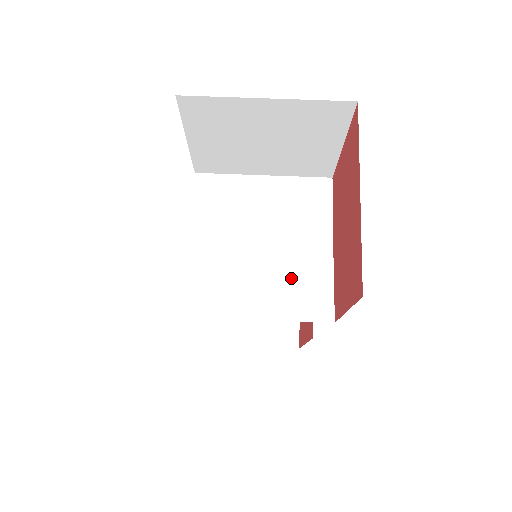
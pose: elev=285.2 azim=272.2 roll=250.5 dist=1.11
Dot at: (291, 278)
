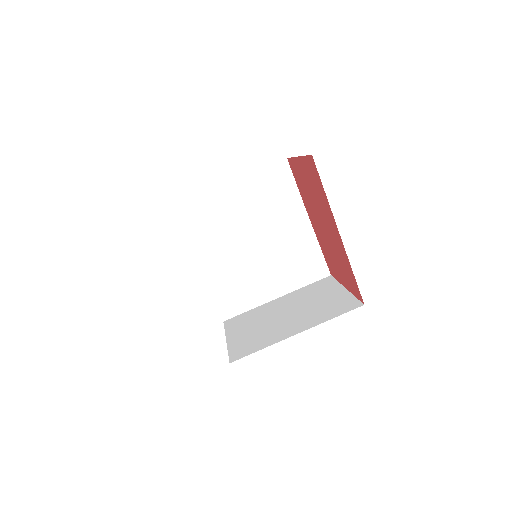
Dot at: (288, 258)
